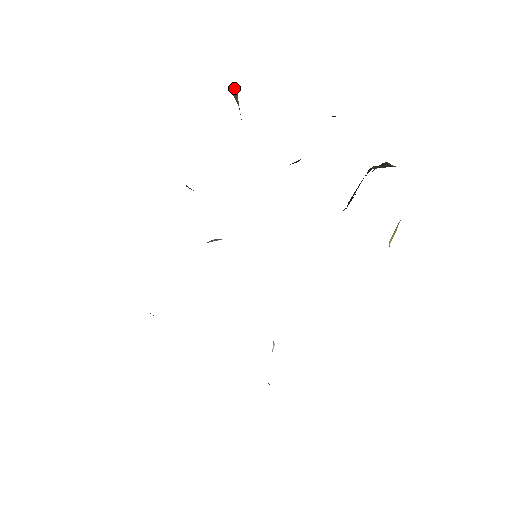
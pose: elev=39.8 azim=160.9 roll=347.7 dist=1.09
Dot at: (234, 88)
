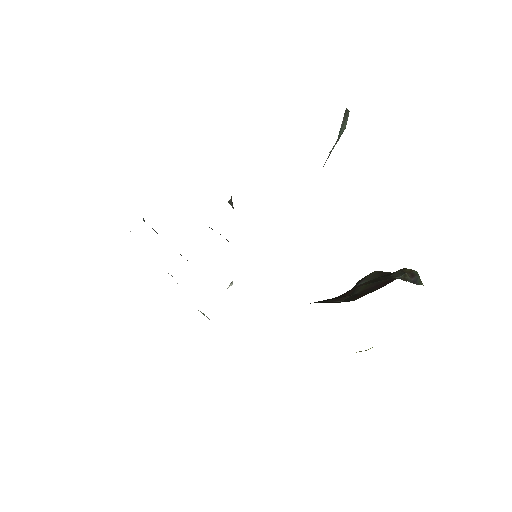
Dot at: occluded
